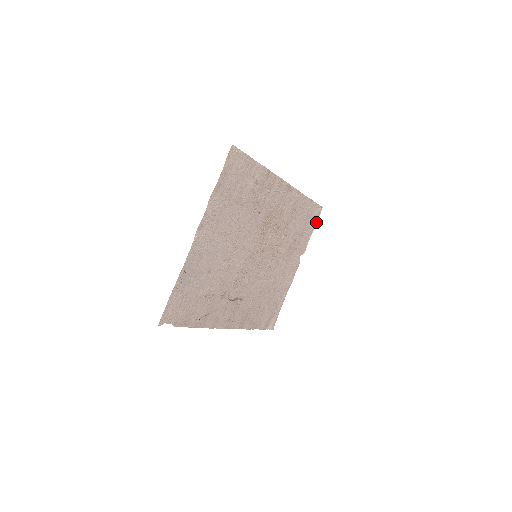
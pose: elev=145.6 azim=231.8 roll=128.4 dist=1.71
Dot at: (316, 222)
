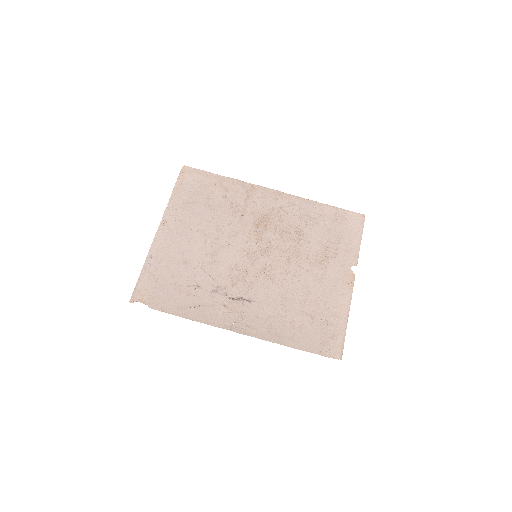
Dot at: (362, 230)
